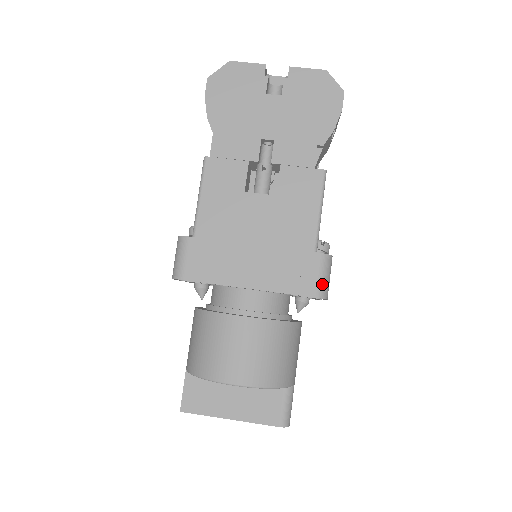
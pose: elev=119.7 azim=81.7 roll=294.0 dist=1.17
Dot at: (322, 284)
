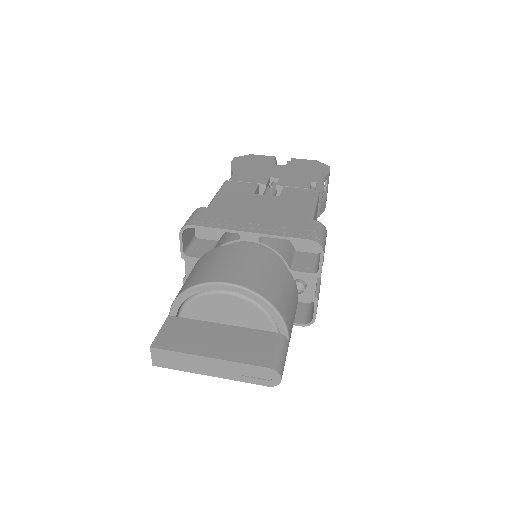
Dot at: (318, 236)
